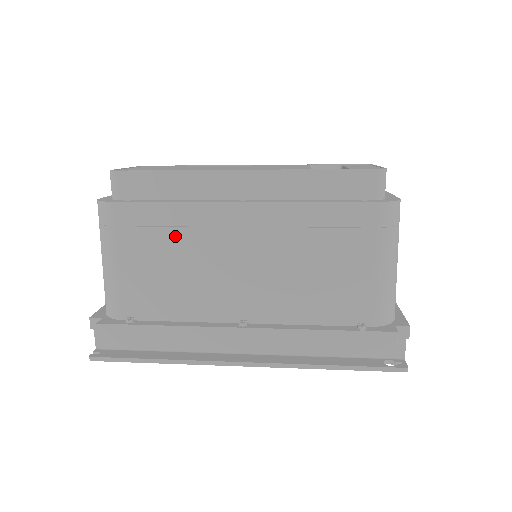
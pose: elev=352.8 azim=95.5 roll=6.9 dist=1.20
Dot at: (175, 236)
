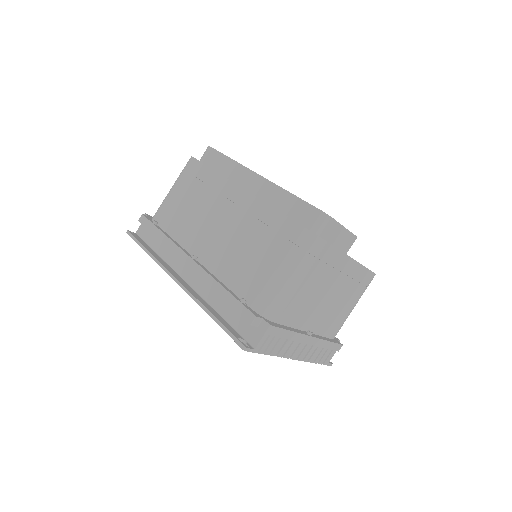
Dot at: (204, 190)
